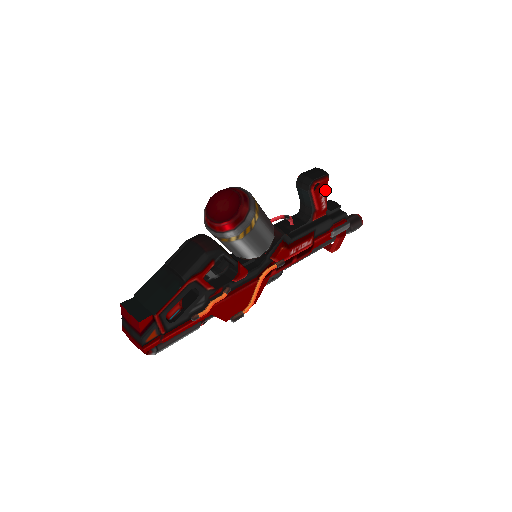
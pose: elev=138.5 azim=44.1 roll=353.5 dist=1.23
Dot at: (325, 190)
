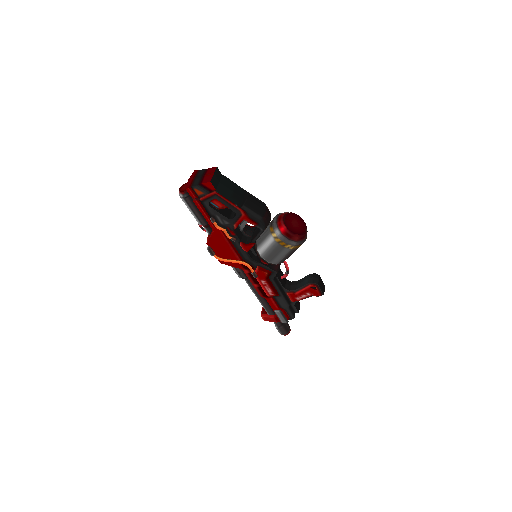
Dot at: (311, 296)
